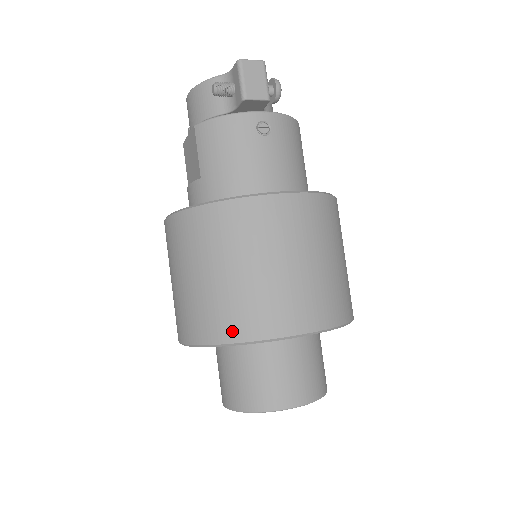
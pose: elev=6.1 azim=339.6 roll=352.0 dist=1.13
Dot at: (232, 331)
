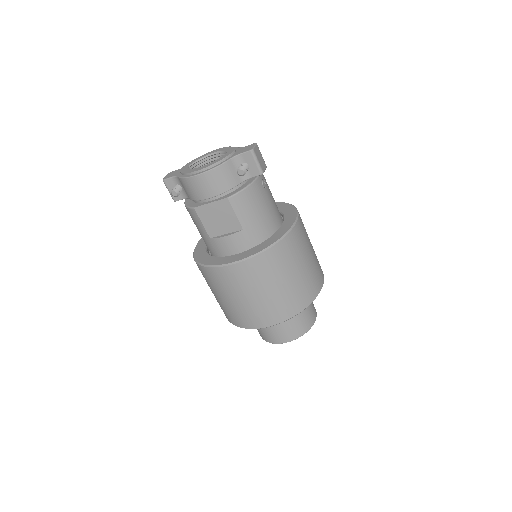
Dot at: (305, 302)
